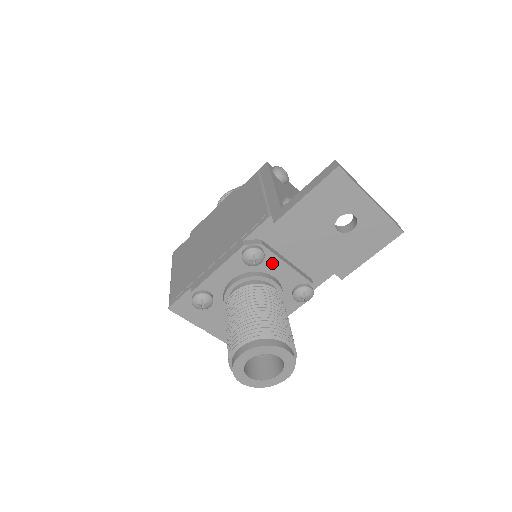
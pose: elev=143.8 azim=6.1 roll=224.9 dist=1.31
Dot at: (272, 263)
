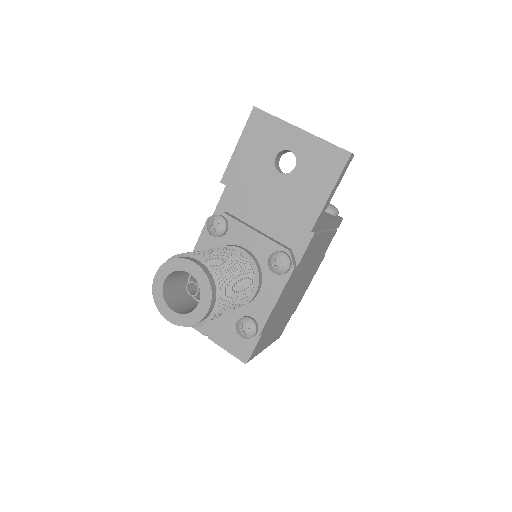
Dot at: (239, 232)
